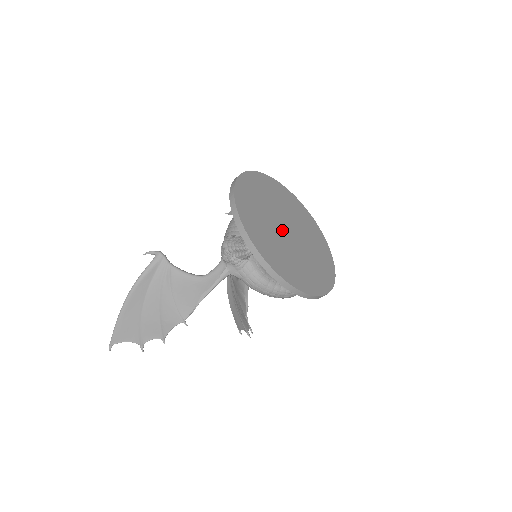
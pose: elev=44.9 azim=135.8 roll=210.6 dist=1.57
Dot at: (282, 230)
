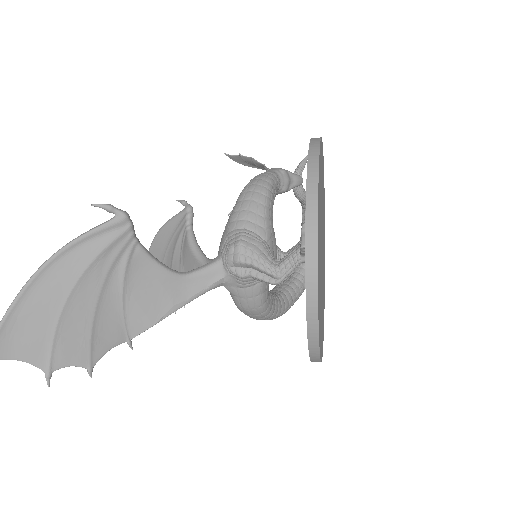
Dot at: occluded
